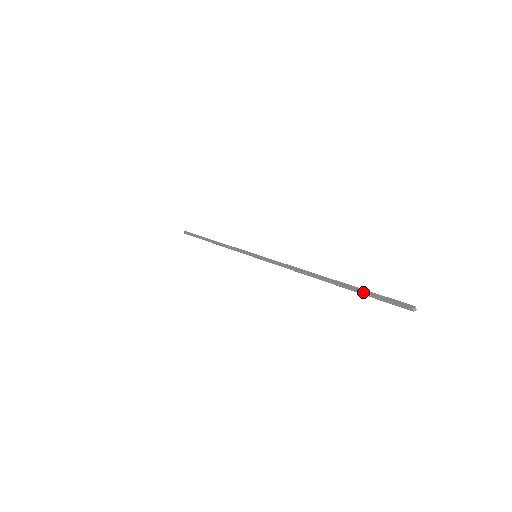
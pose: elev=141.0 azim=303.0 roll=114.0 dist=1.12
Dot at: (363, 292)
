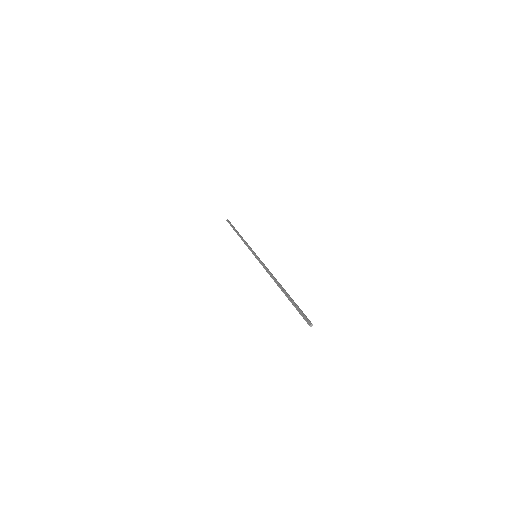
Dot at: occluded
